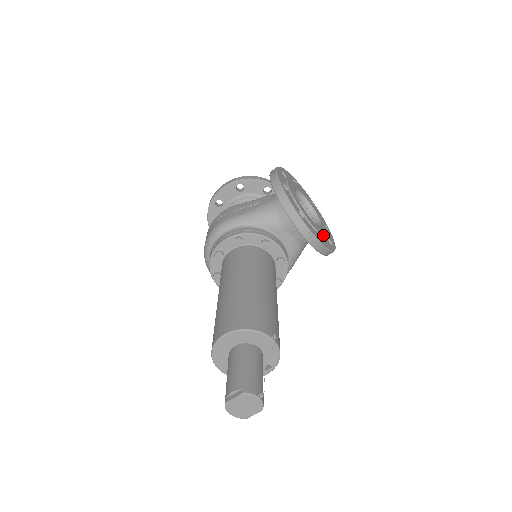
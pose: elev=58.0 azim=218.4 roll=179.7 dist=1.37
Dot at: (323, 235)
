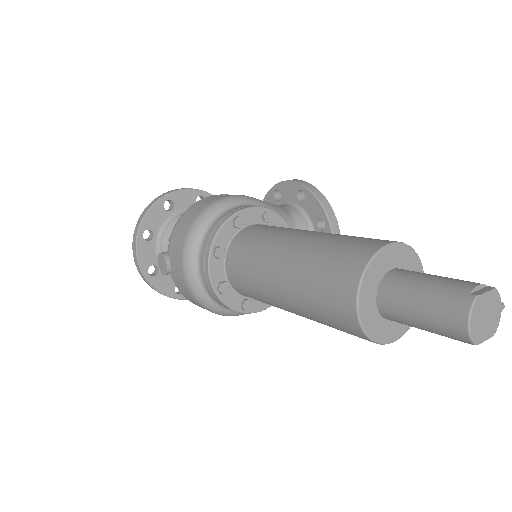
Dot at: occluded
